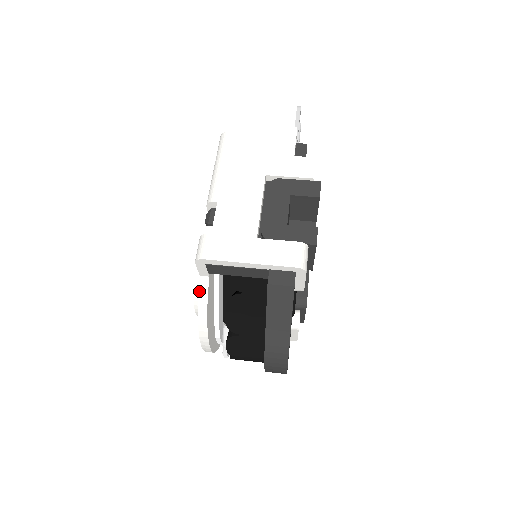
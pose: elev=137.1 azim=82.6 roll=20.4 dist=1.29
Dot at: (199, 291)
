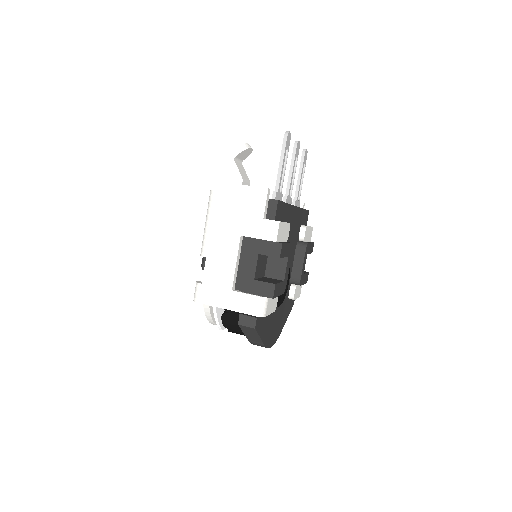
Dot at: (204, 306)
